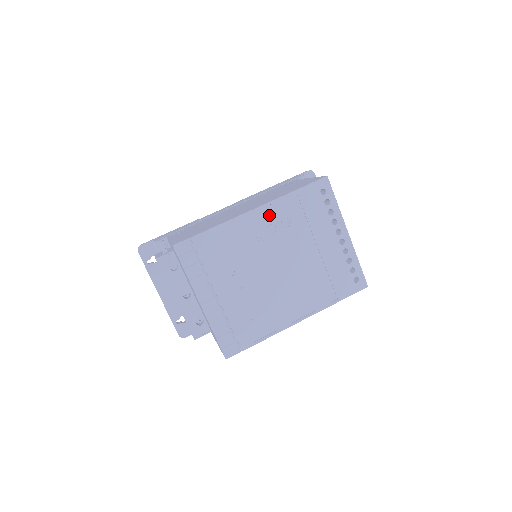
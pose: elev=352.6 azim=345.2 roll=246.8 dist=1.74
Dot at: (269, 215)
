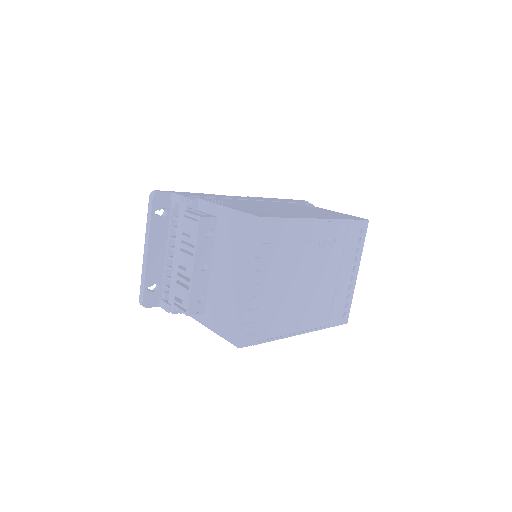
Dot at: (327, 230)
